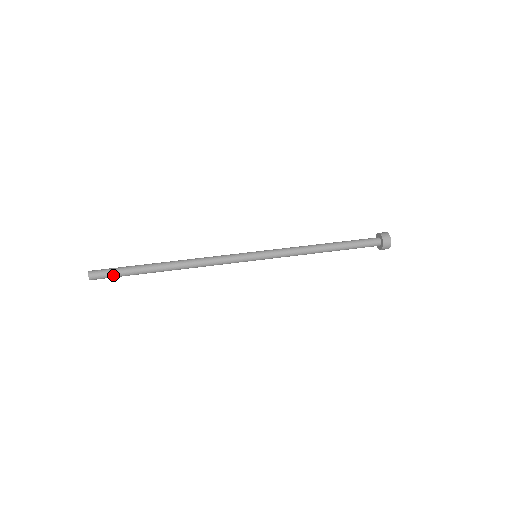
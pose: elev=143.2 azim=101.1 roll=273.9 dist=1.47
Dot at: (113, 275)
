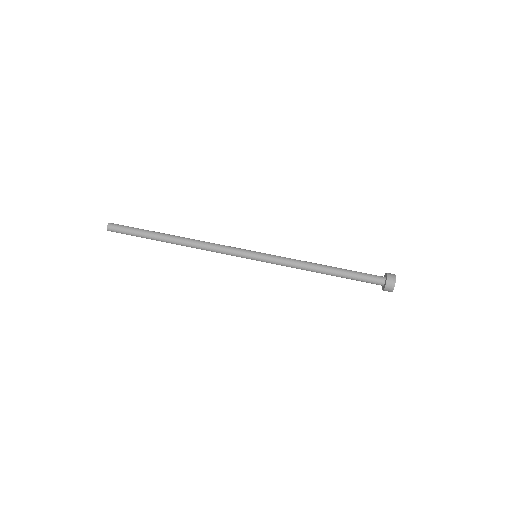
Dot at: (127, 234)
